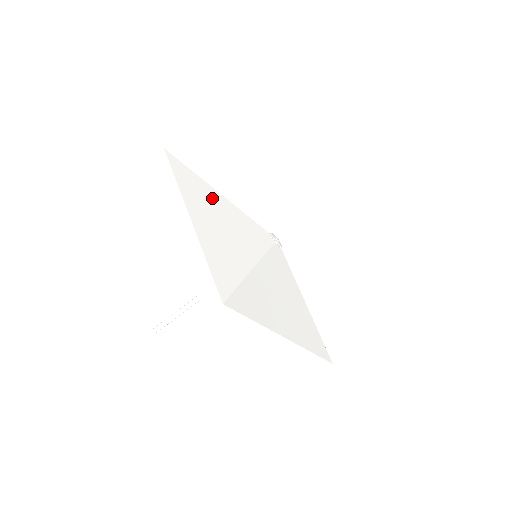
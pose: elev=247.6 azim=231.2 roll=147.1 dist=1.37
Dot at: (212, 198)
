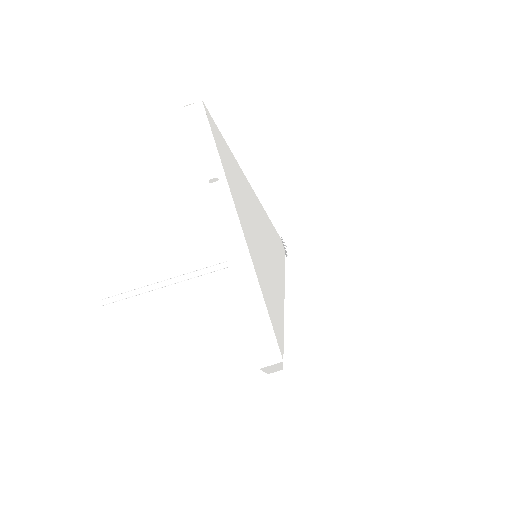
Dot at: (245, 188)
